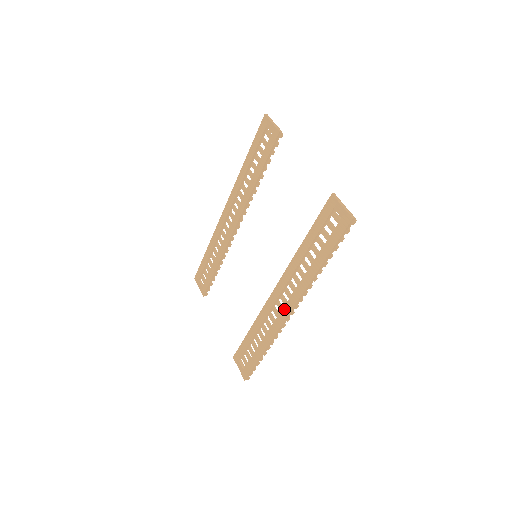
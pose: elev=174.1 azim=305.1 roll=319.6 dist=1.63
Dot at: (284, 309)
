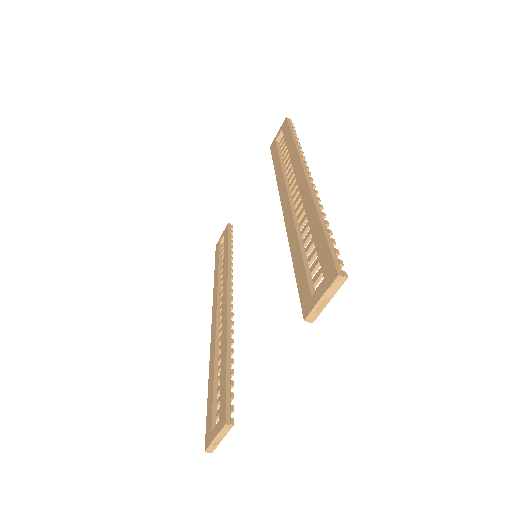
Dot at: (298, 181)
